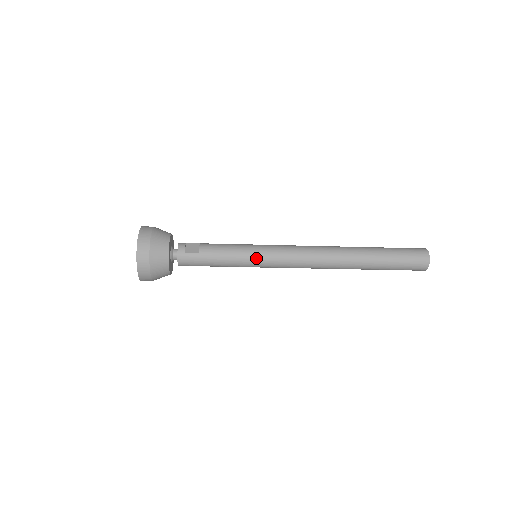
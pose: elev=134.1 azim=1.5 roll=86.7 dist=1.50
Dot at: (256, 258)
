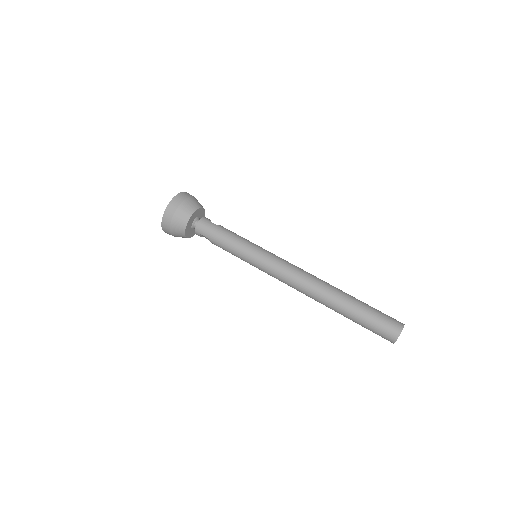
Dot at: (257, 249)
